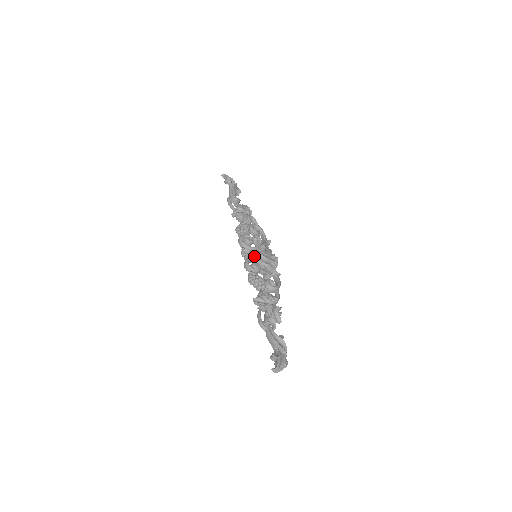
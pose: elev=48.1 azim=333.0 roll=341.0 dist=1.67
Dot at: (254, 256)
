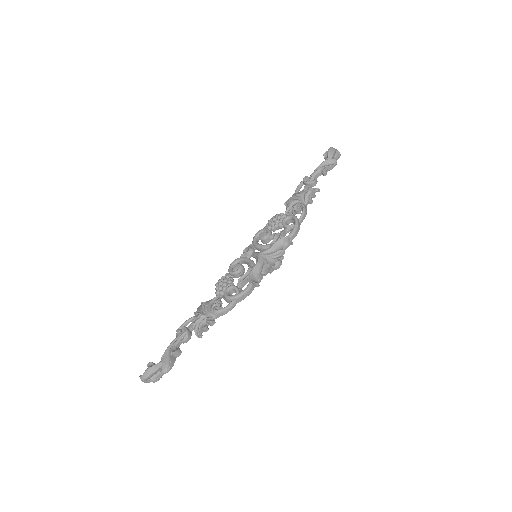
Dot at: (253, 256)
